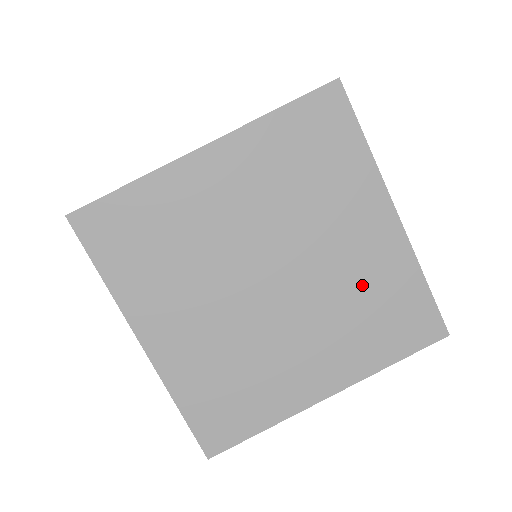
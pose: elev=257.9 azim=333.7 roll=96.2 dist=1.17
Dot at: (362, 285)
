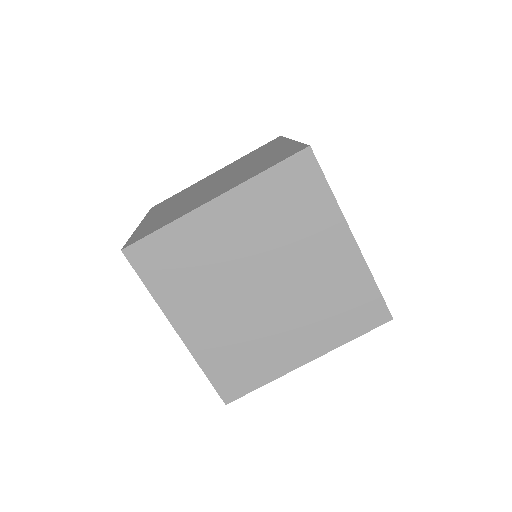
Dot at: (330, 288)
